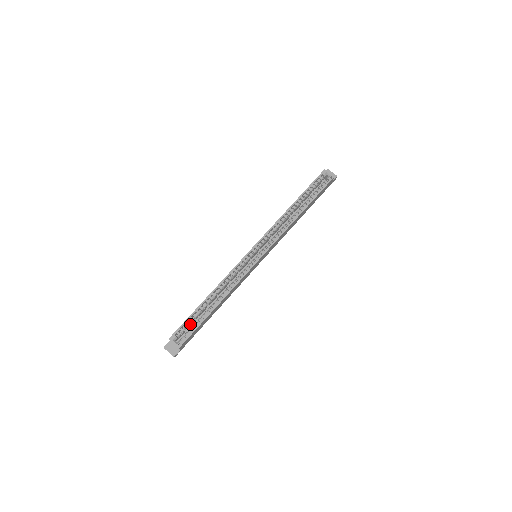
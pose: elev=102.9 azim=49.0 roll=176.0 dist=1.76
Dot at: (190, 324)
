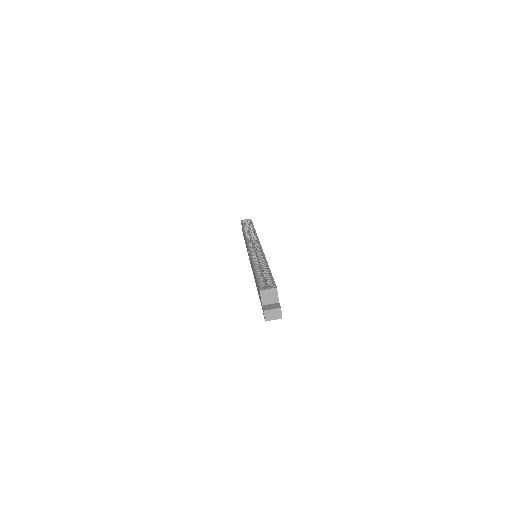
Dot at: occluded
